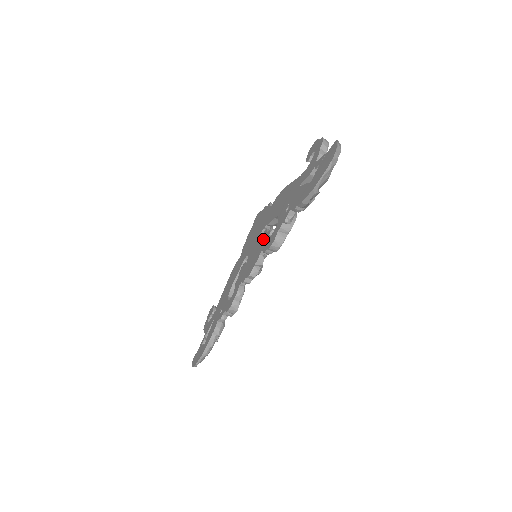
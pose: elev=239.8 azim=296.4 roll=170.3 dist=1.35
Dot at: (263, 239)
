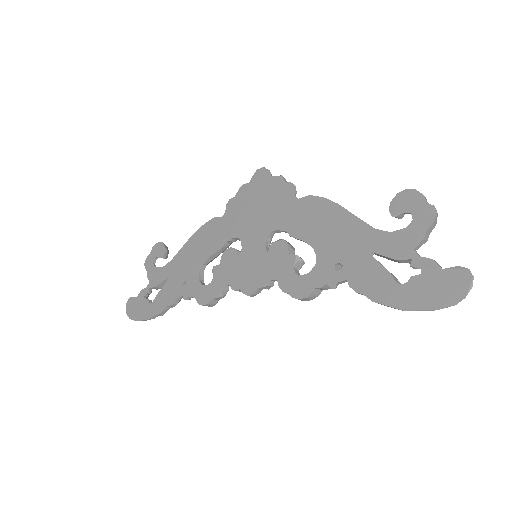
Dot at: (279, 257)
